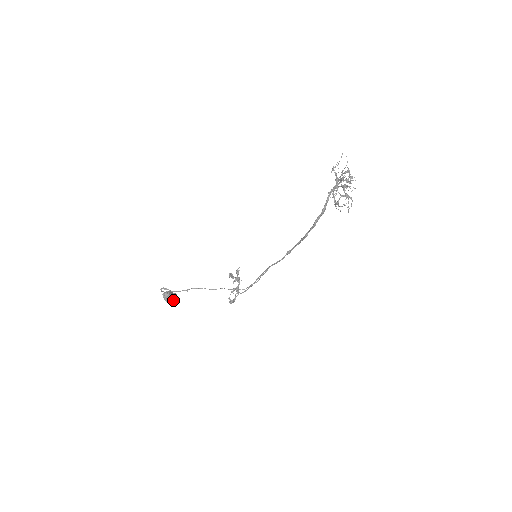
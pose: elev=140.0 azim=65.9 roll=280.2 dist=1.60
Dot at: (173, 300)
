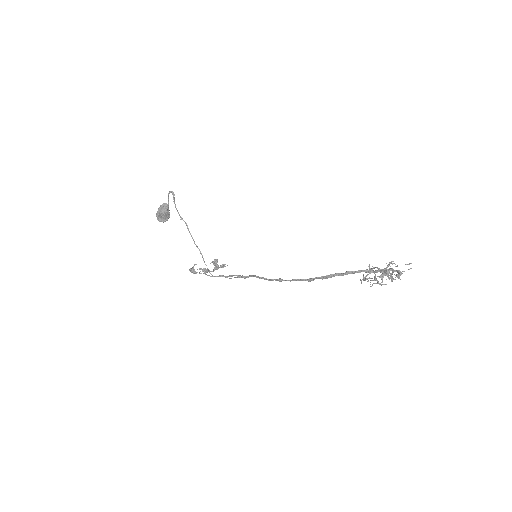
Dot at: (162, 217)
